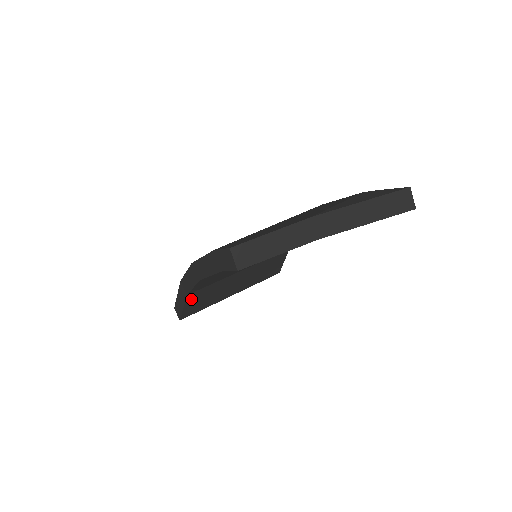
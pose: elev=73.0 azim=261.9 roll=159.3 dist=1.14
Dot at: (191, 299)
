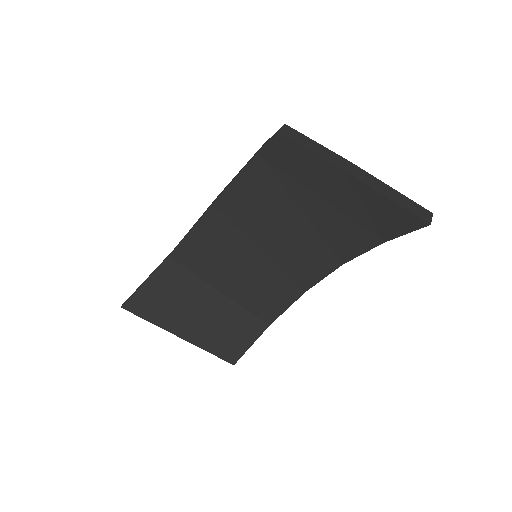
Dot at: (162, 273)
